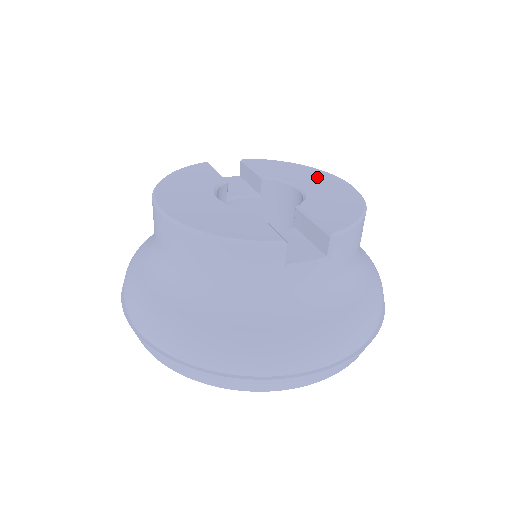
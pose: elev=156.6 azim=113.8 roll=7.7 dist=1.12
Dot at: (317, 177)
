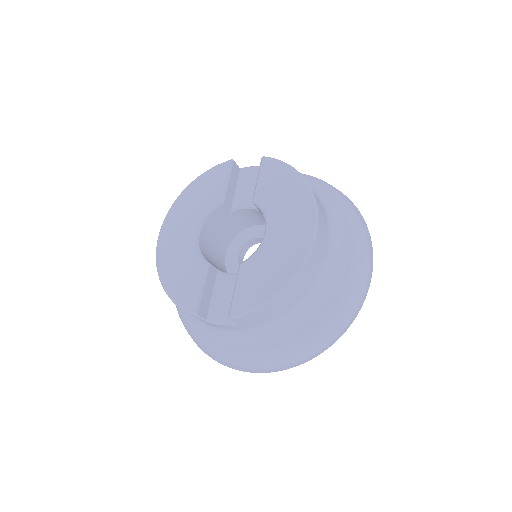
Dot at: (295, 214)
